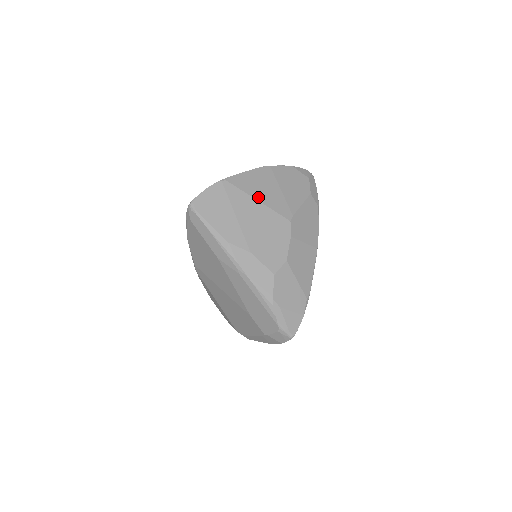
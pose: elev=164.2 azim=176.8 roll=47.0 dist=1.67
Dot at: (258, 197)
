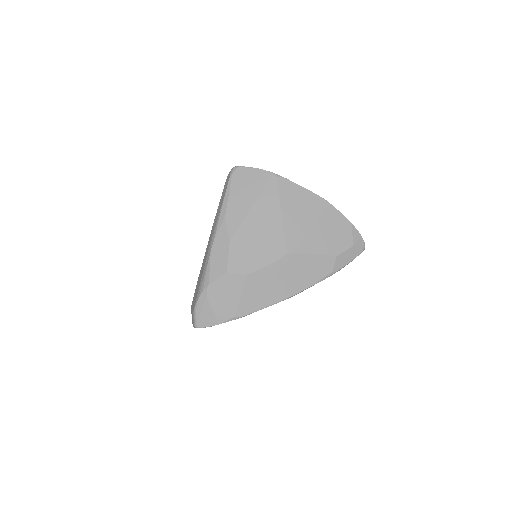
Dot at: (285, 212)
